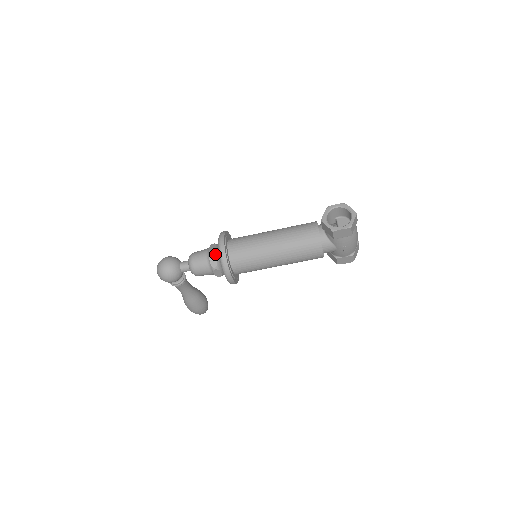
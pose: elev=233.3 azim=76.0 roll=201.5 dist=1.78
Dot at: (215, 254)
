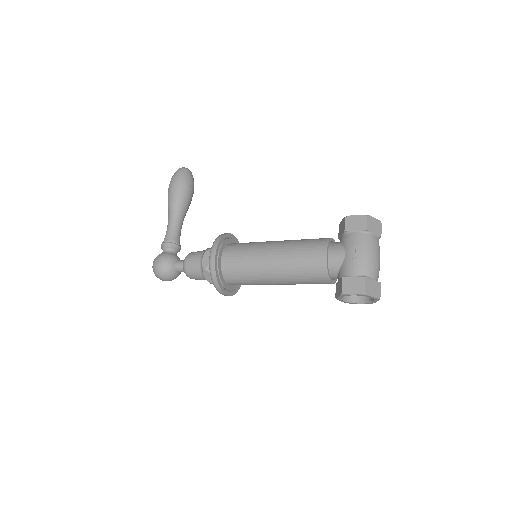
Dot at: occluded
